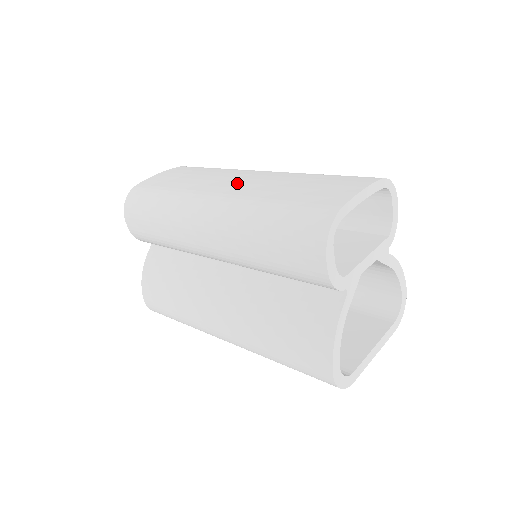
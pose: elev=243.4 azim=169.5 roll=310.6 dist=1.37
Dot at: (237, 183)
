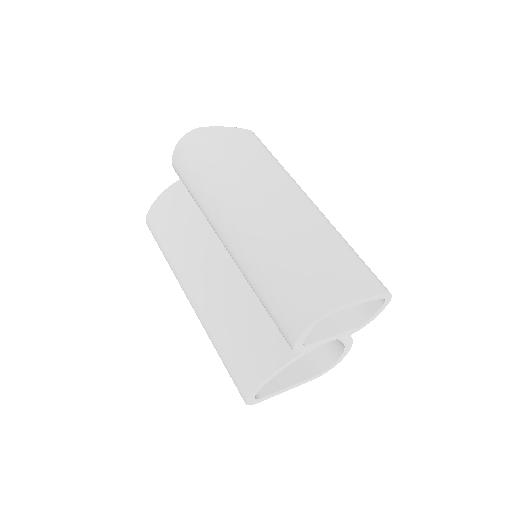
Dot at: (282, 203)
